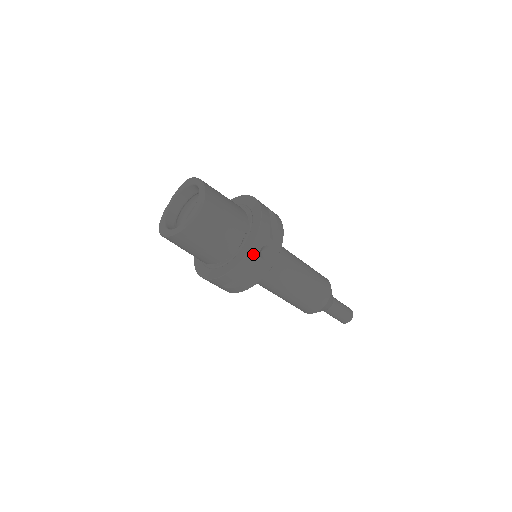
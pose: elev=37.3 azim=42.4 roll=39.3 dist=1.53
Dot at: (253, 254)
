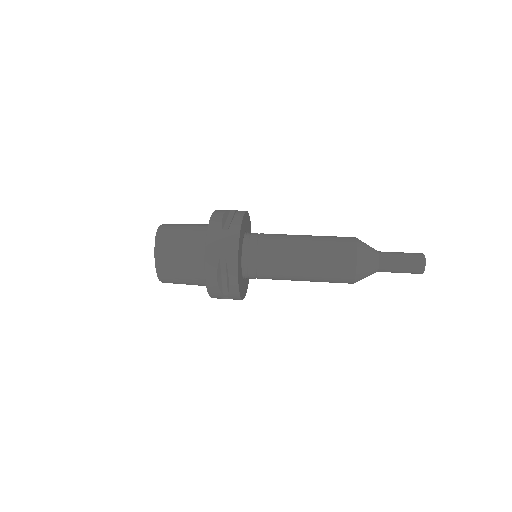
Dot at: (218, 298)
